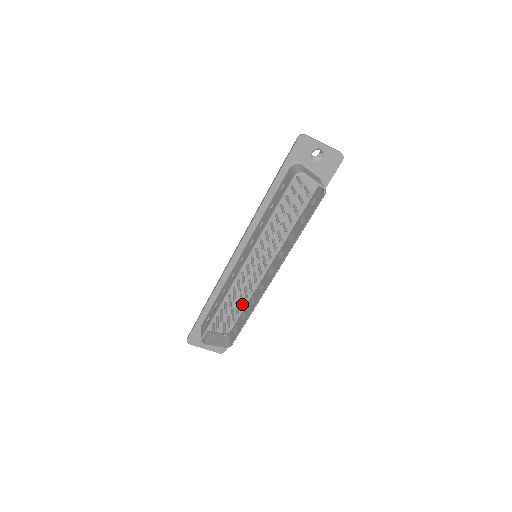
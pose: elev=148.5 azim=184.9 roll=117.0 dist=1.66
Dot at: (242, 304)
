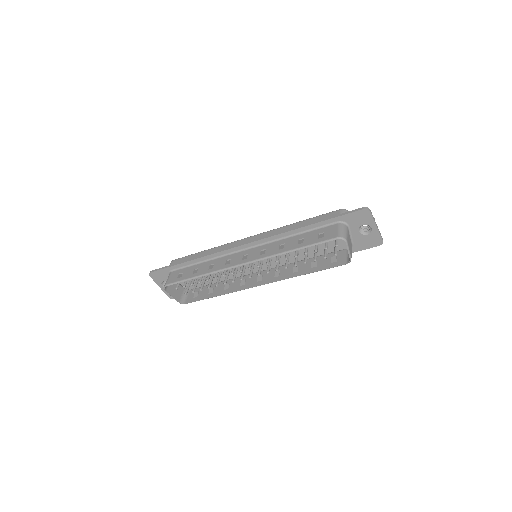
Dot at: occluded
